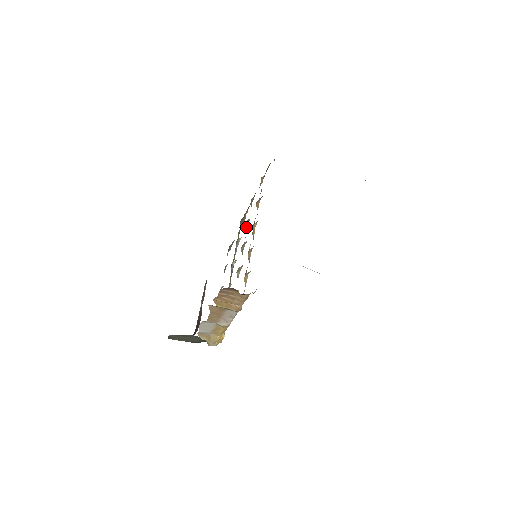
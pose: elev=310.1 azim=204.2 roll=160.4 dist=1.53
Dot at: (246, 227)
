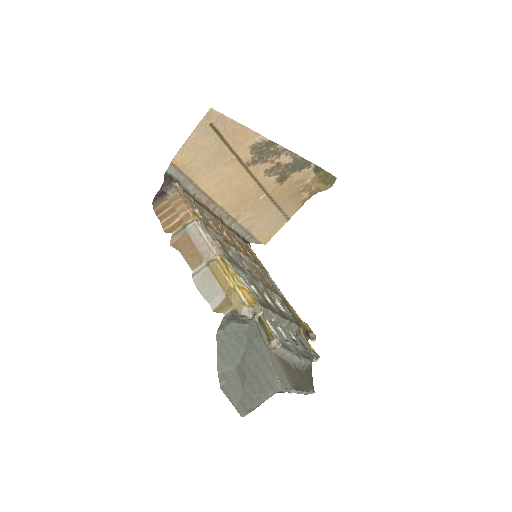
Dot at: occluded
